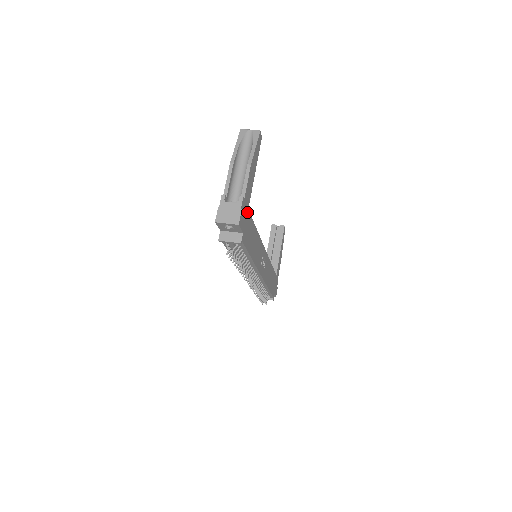
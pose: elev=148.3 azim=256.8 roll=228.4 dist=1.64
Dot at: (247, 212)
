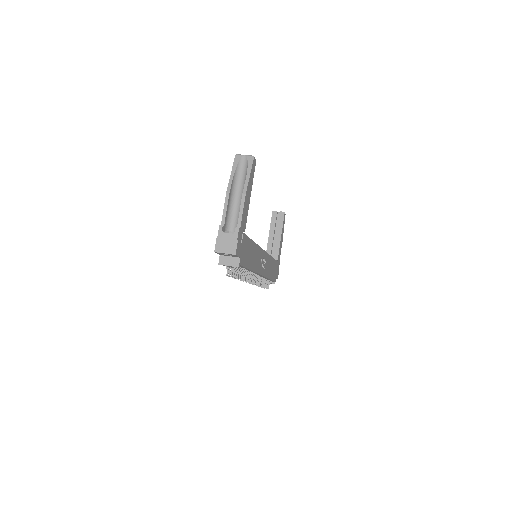
Dot at: (244, 237)
